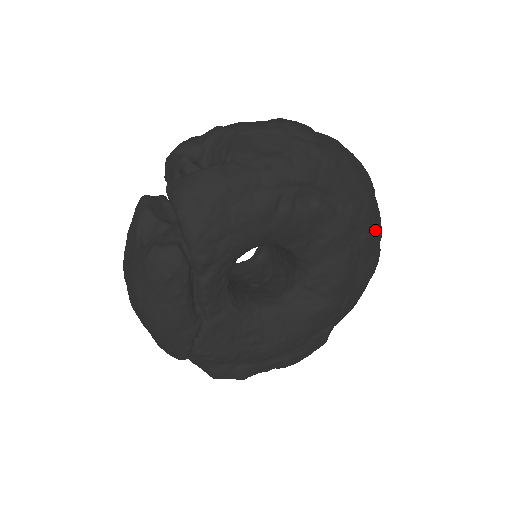
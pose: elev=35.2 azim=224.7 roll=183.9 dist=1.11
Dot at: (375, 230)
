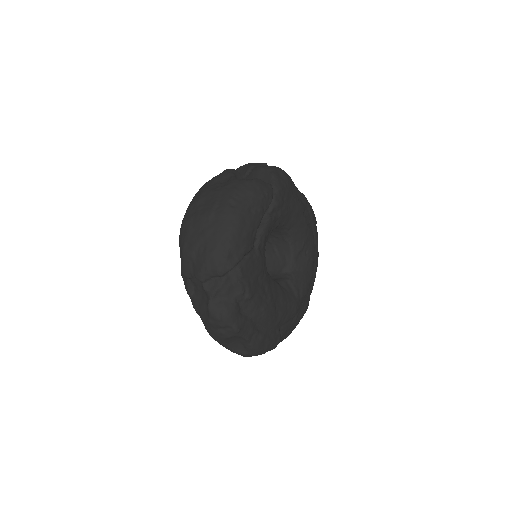
Dot at: occluded
